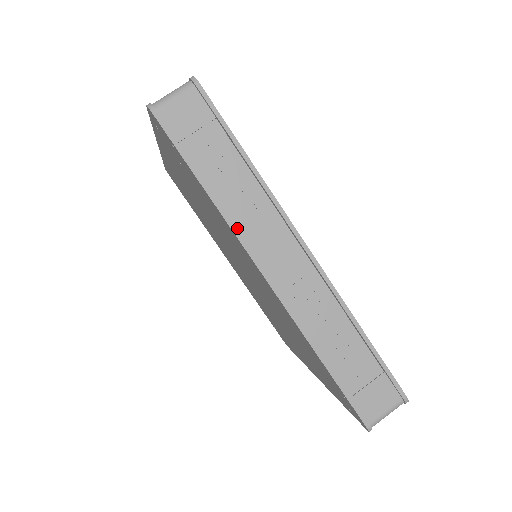
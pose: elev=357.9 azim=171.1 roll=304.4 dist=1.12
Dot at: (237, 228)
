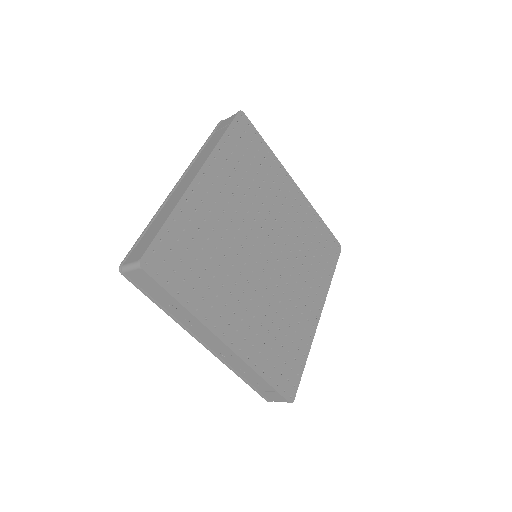
Dot at: (184, 325)
